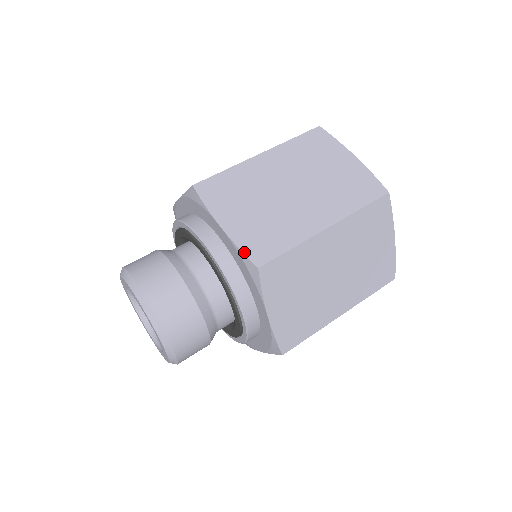
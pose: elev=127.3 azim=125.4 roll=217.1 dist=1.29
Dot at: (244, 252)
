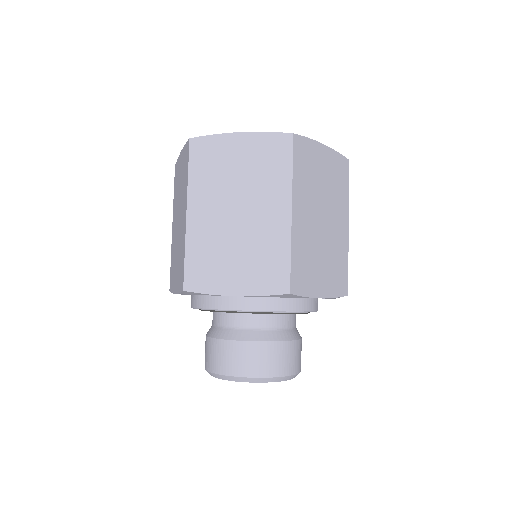
Dot at: (270, 294)
